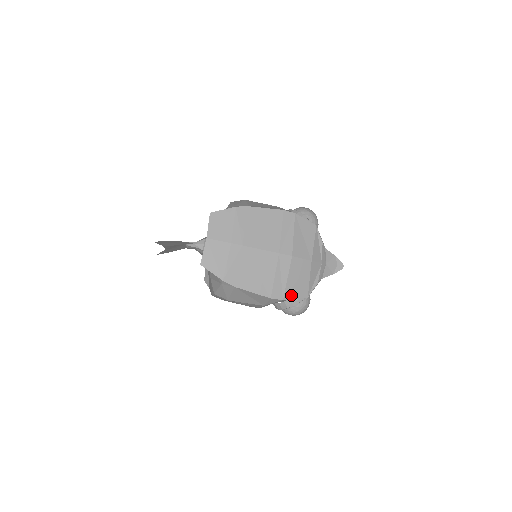
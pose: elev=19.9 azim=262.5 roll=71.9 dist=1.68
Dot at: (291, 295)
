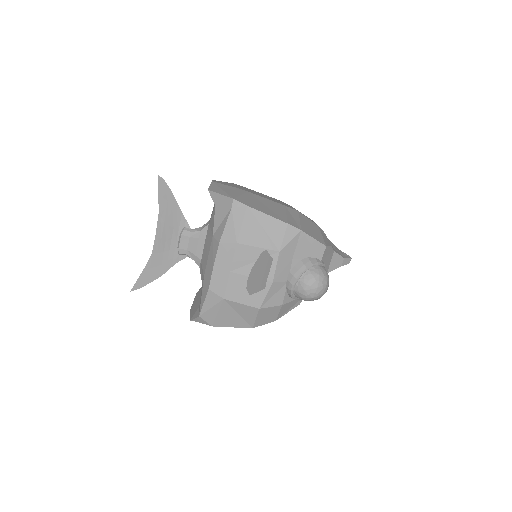
Dot at: (308, 233)
